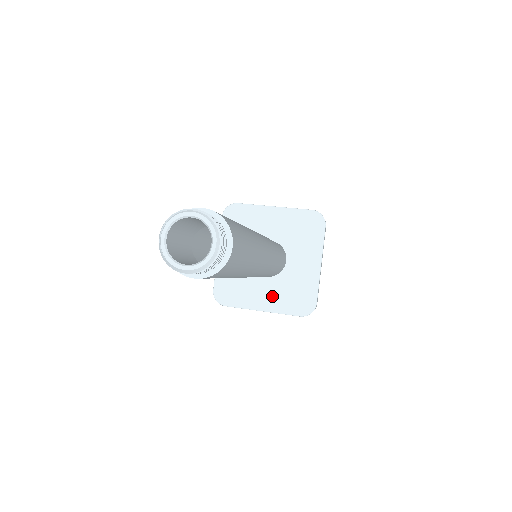
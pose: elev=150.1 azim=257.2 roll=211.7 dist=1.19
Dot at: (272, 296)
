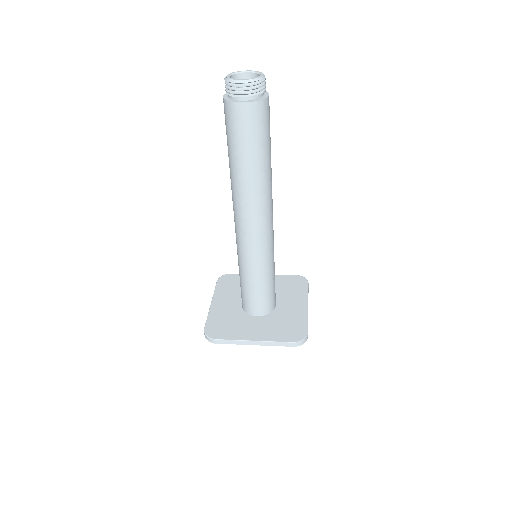
Dot at: (264, 329)
